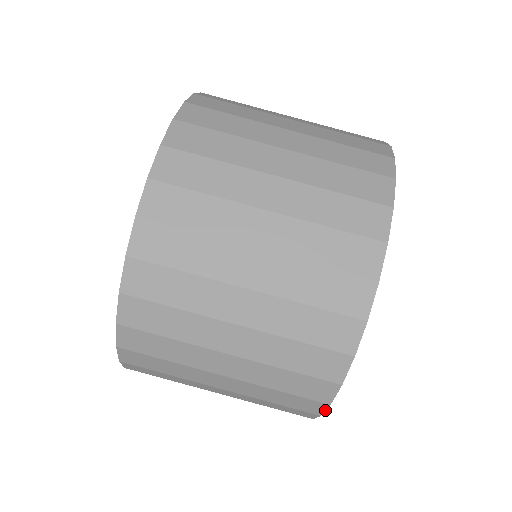
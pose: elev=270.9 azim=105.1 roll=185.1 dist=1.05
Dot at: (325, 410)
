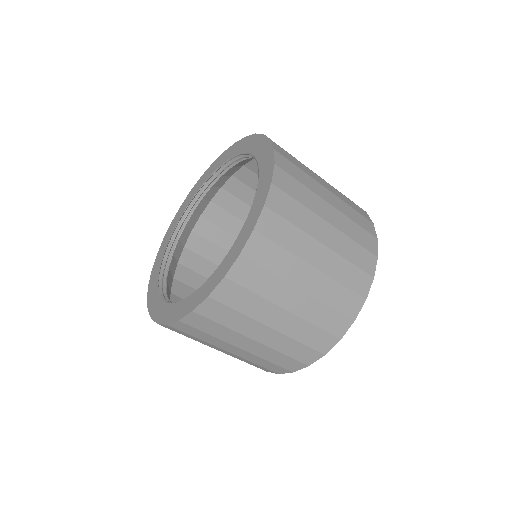
Dot at: occluded
